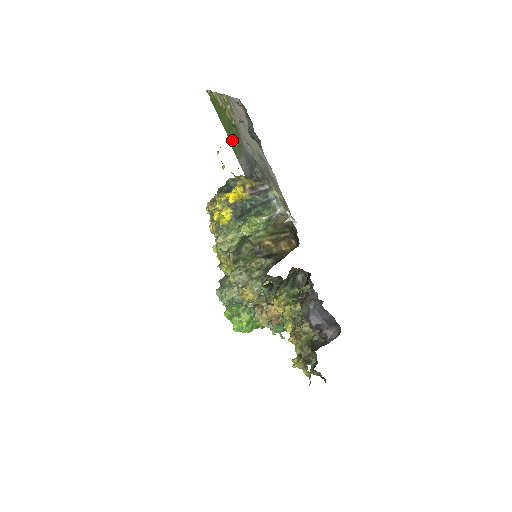
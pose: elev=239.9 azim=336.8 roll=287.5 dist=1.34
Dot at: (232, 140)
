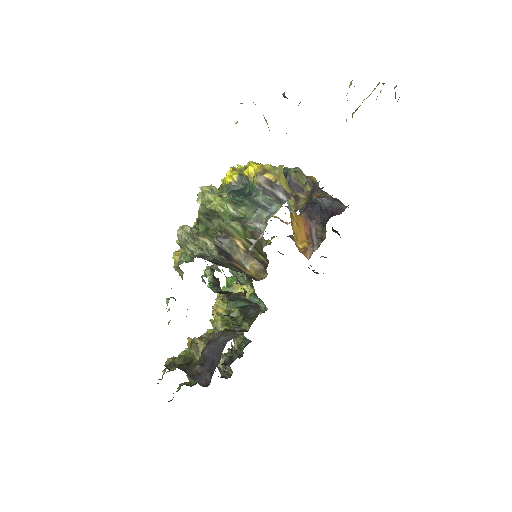
Dot at: occluded
